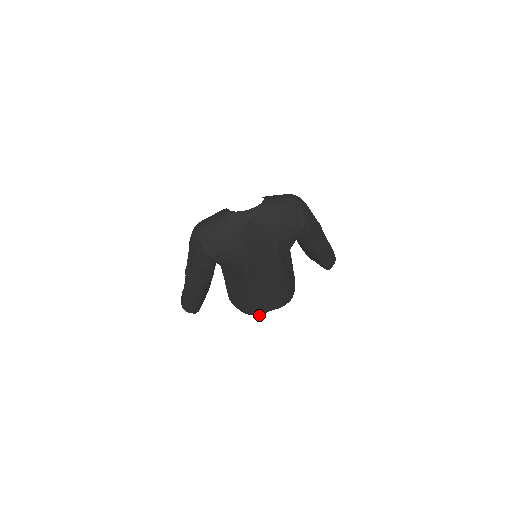
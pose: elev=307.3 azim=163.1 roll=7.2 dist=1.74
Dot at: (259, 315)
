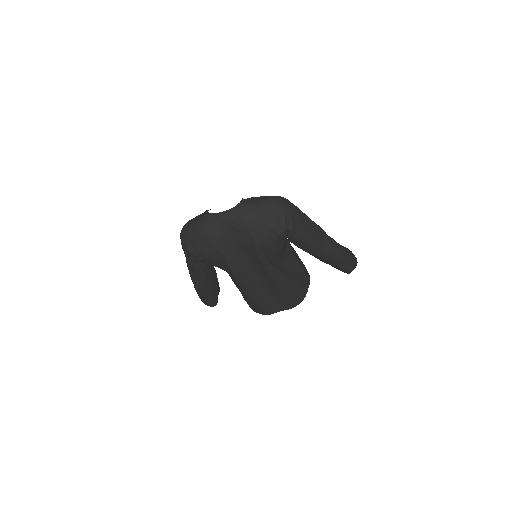
Dot at: occluded
